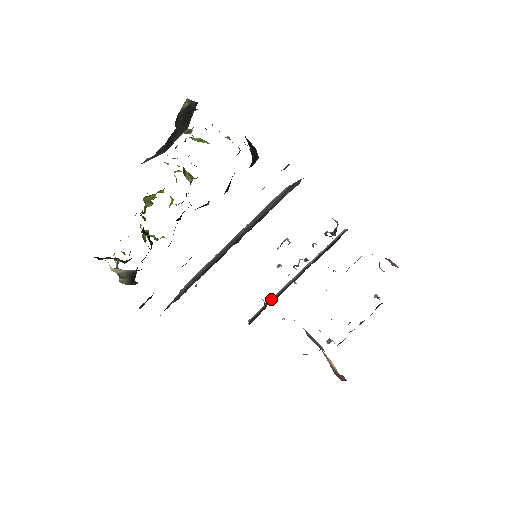
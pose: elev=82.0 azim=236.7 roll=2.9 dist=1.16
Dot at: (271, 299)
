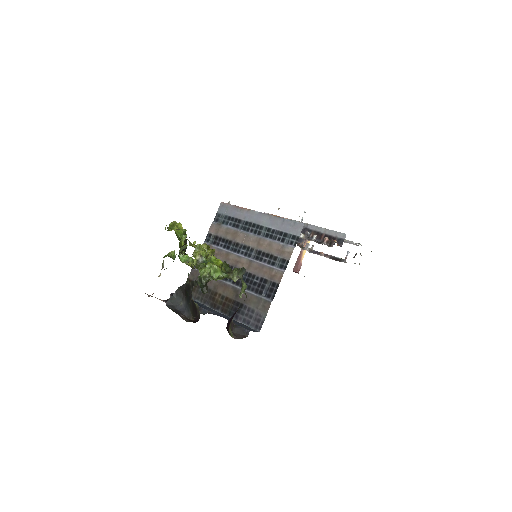
Dot at: occluded
